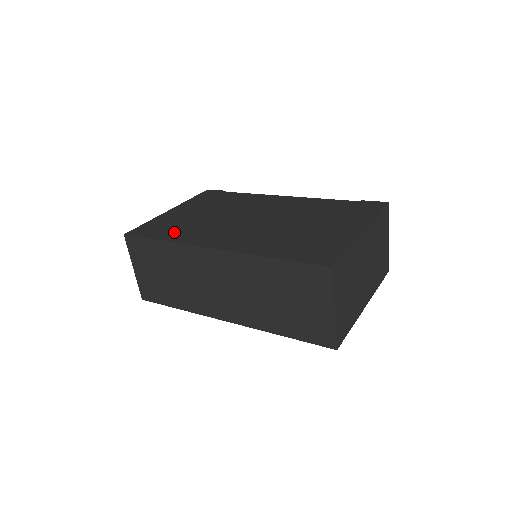
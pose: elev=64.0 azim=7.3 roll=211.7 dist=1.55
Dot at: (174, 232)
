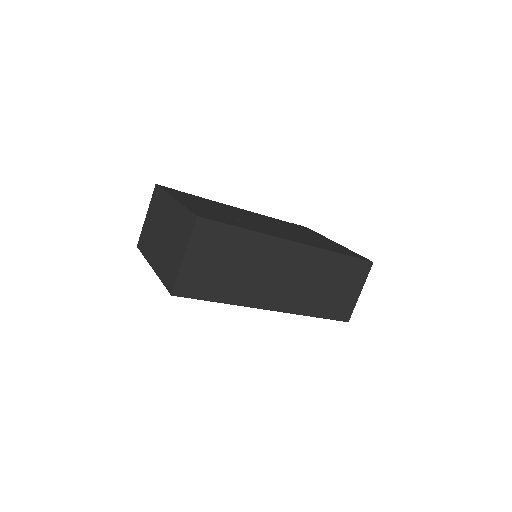
Dot at: (238, 223)
